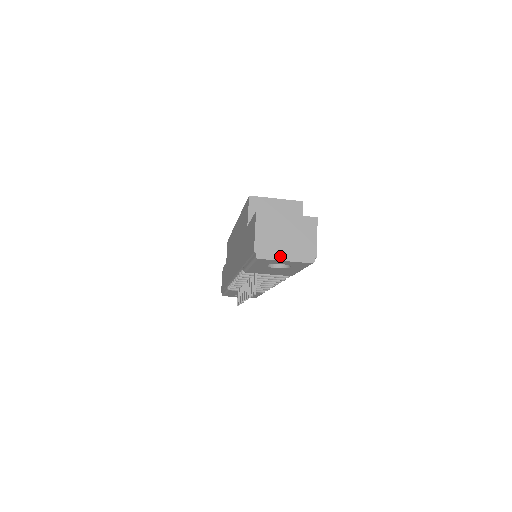
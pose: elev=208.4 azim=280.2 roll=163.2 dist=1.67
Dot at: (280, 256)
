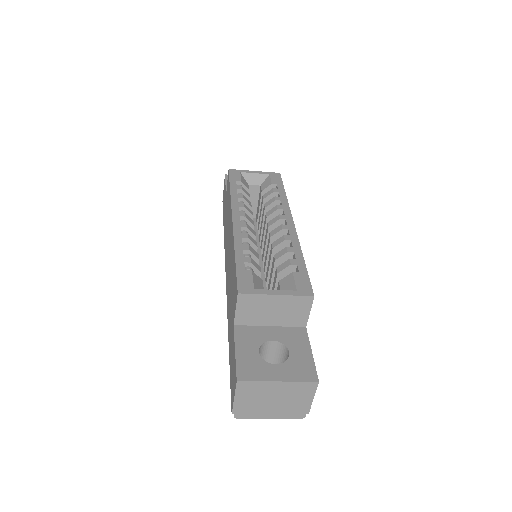
Dot at: (263, 415)
